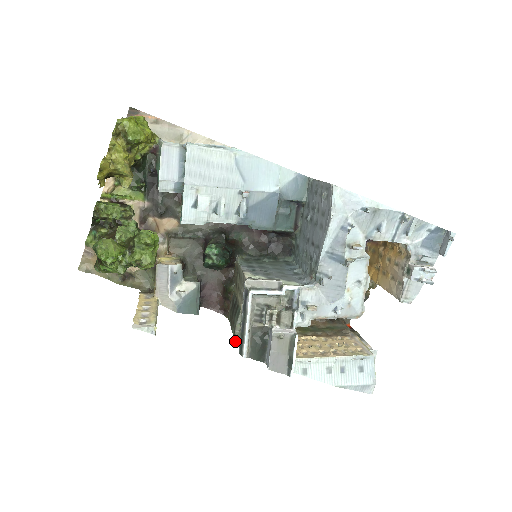
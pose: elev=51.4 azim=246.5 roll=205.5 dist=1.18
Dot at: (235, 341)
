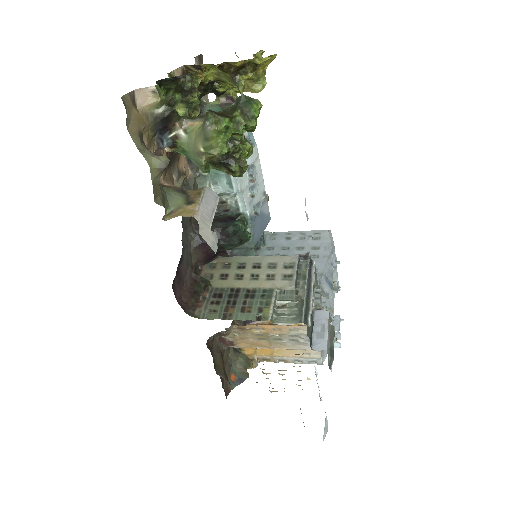
Dot at: (271, 319)
